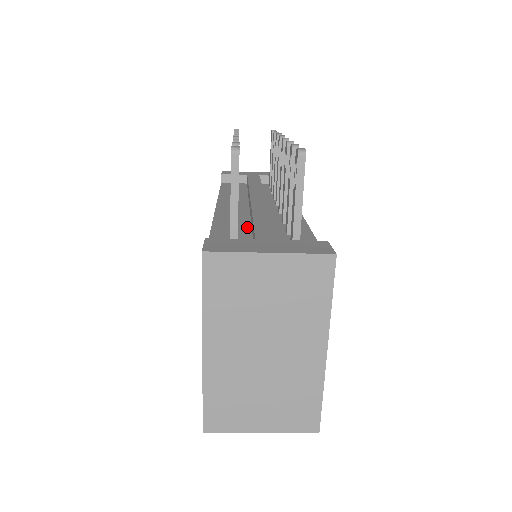
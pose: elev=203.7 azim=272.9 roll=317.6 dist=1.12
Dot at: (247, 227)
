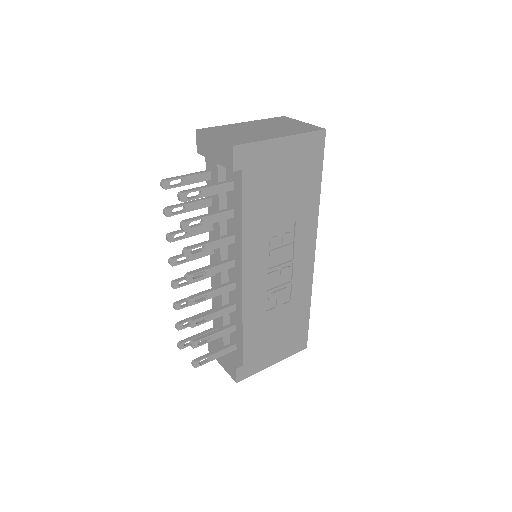
Dot at: occluded
